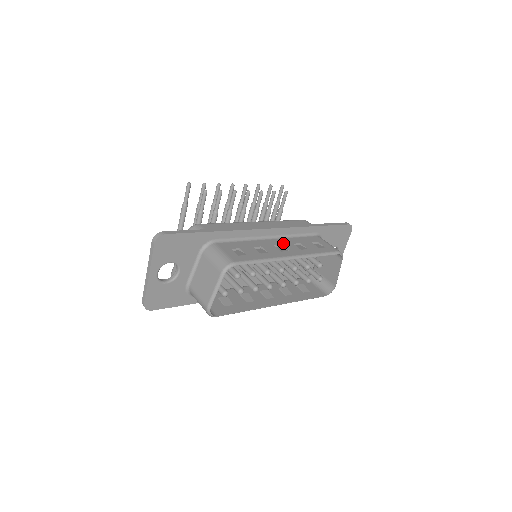
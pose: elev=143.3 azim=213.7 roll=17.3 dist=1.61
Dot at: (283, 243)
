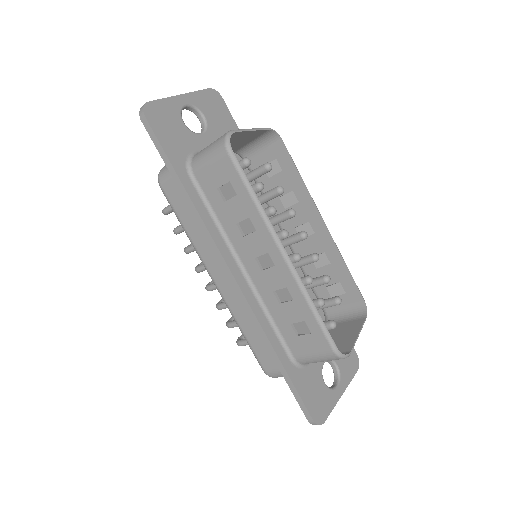
Dot at: (303, 242)
